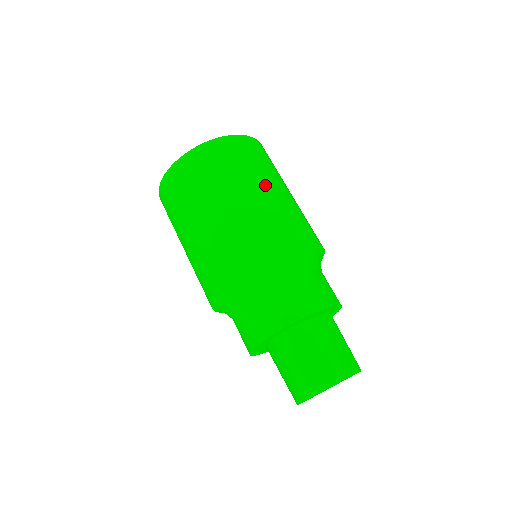
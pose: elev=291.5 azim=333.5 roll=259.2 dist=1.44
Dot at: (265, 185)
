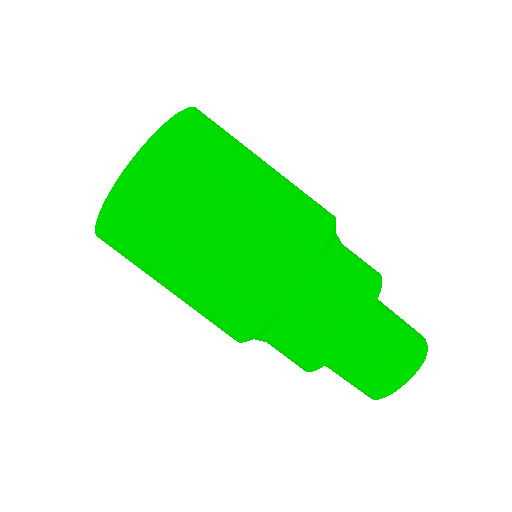
Dot at: (190, 249)
